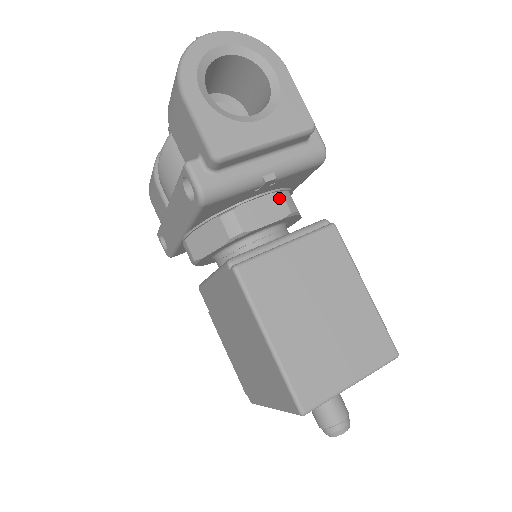
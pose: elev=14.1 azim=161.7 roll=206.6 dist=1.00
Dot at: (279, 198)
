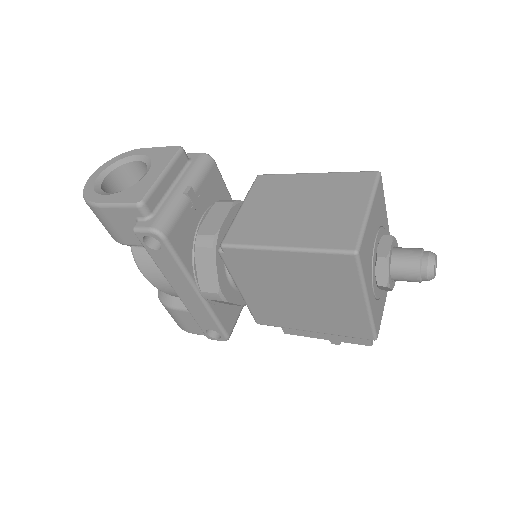
Dot at: (218, 205)
